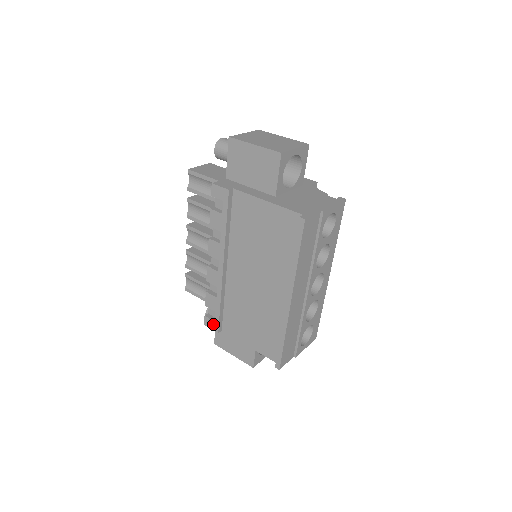
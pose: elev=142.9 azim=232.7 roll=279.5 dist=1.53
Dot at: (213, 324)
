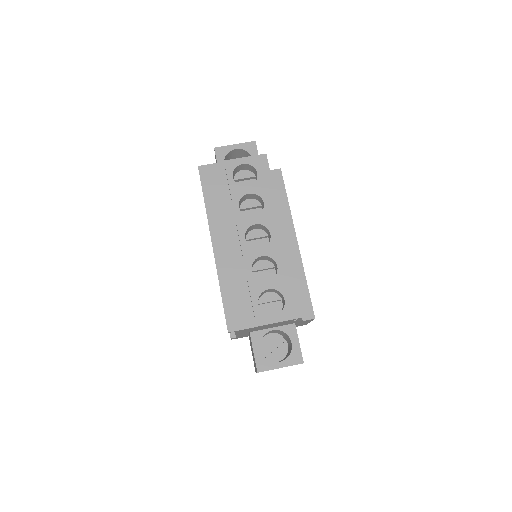
Dot at: occluded
